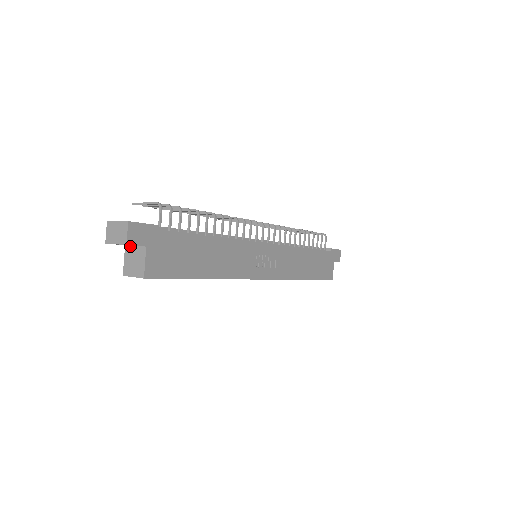
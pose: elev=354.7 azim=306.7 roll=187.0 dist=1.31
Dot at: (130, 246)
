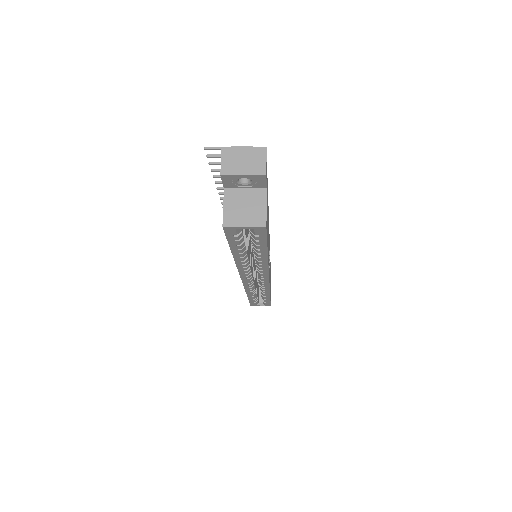
Dot at: (235, 189)
